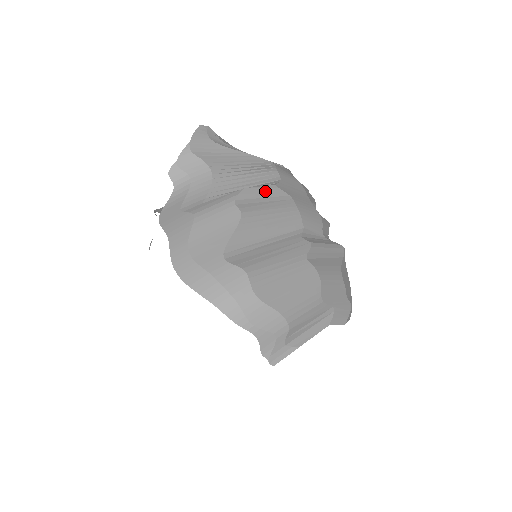
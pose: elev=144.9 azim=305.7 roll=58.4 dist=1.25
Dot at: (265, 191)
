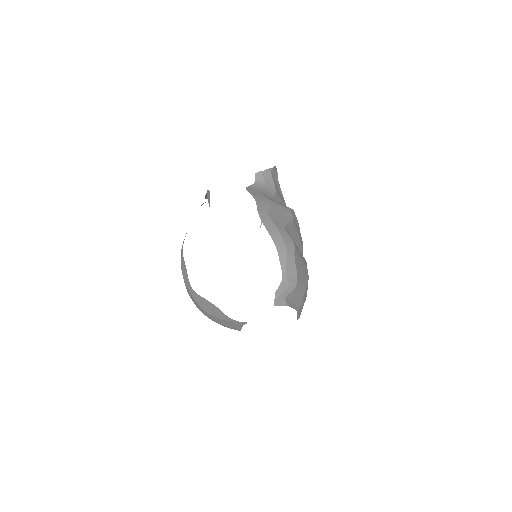
Dot at: (297, 220)
